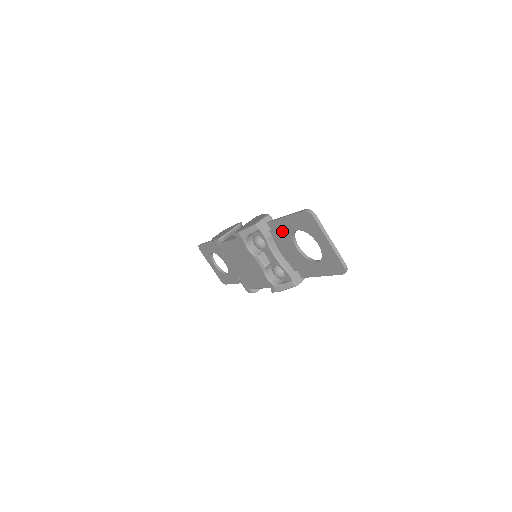
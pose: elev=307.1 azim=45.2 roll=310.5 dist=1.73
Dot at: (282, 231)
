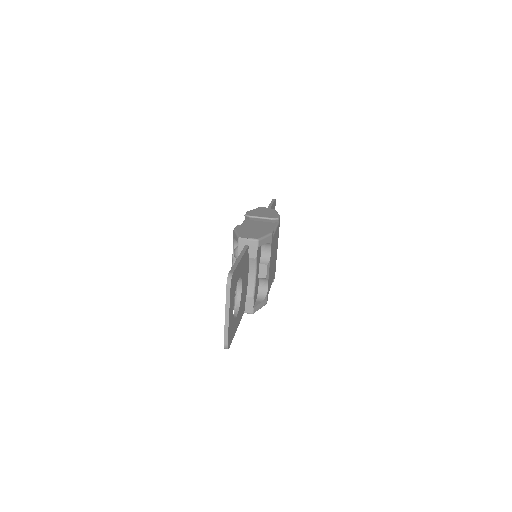
Dot at: occluded
